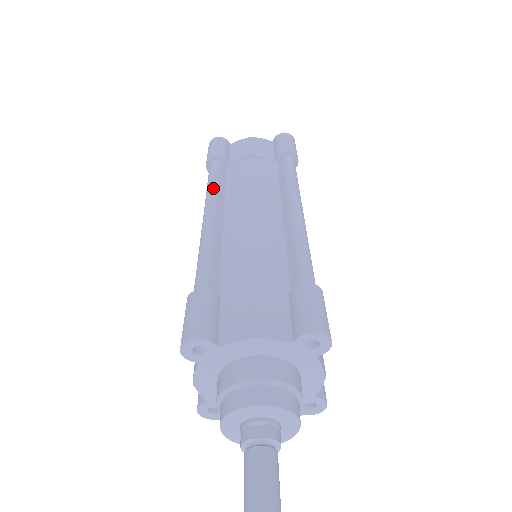
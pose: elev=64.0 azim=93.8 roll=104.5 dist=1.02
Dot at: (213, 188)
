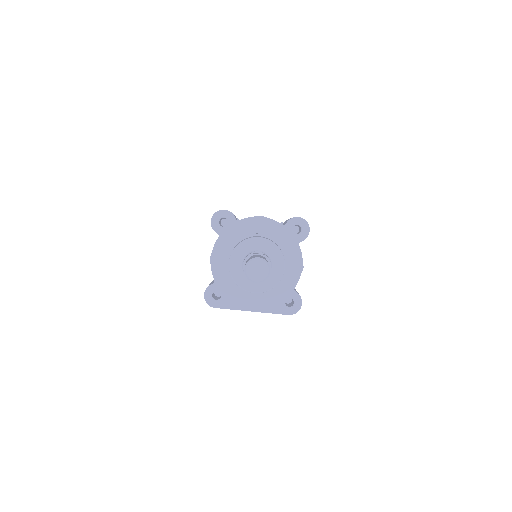
Dot at: occluded
